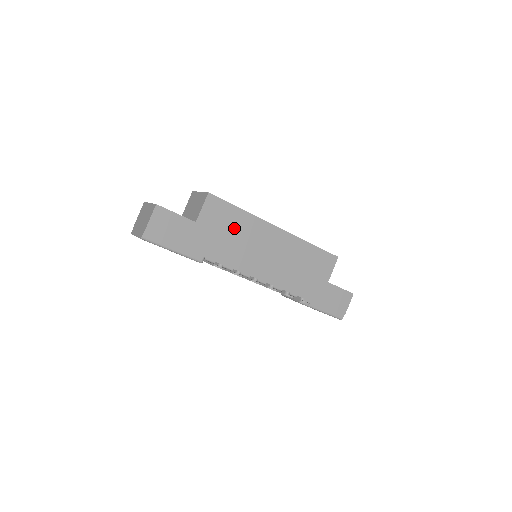
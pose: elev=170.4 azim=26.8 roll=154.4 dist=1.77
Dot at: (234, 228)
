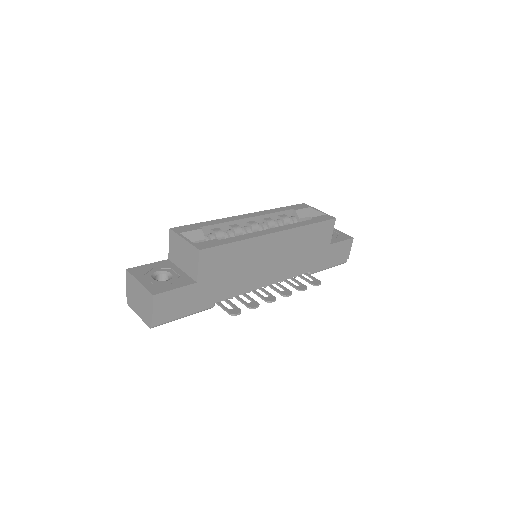
Dot at: (234, 262)
